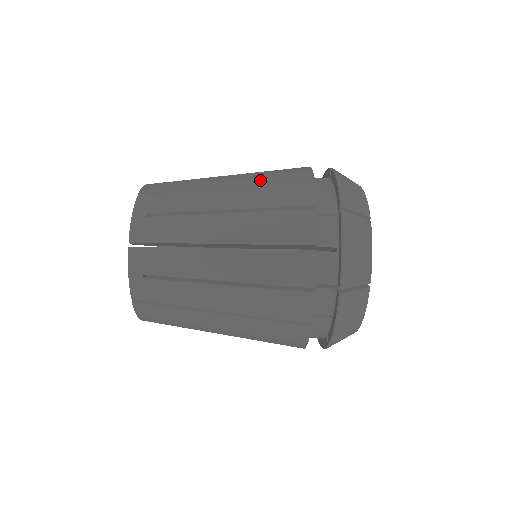
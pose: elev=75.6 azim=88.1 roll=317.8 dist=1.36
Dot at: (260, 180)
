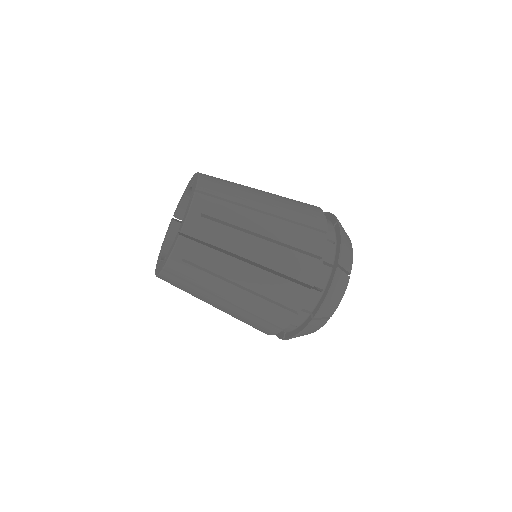
Dot at: (290, 216)
